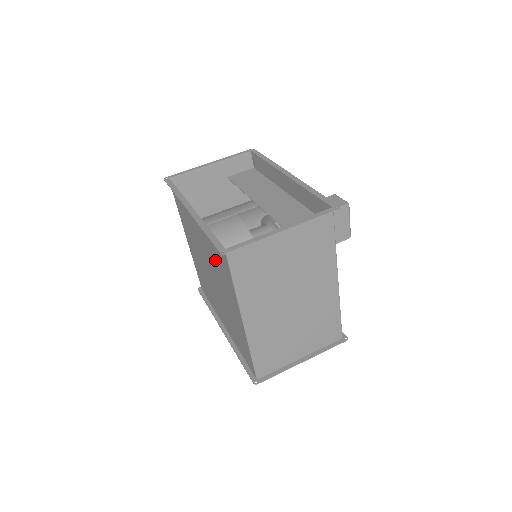
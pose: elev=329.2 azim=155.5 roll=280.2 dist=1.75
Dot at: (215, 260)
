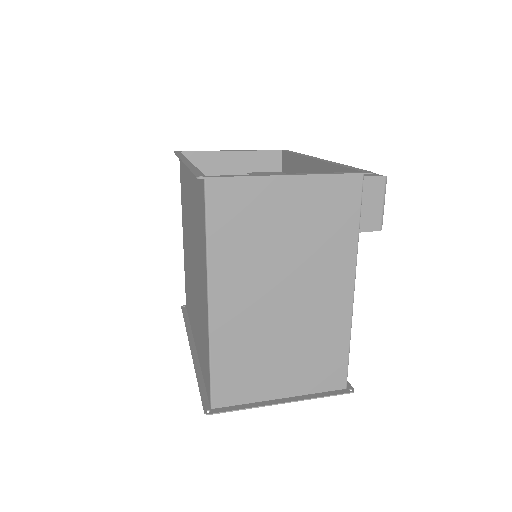
Dot at: (196, 220)
